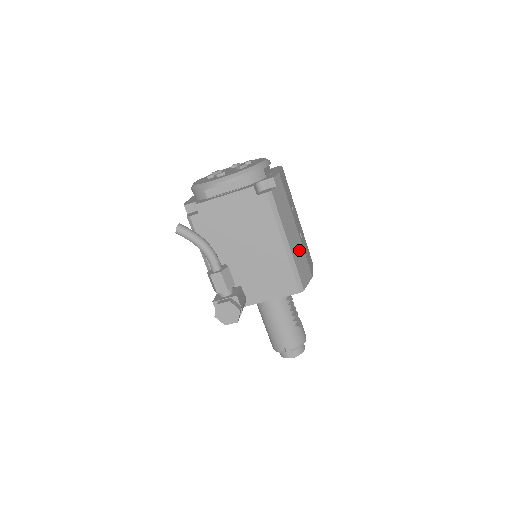
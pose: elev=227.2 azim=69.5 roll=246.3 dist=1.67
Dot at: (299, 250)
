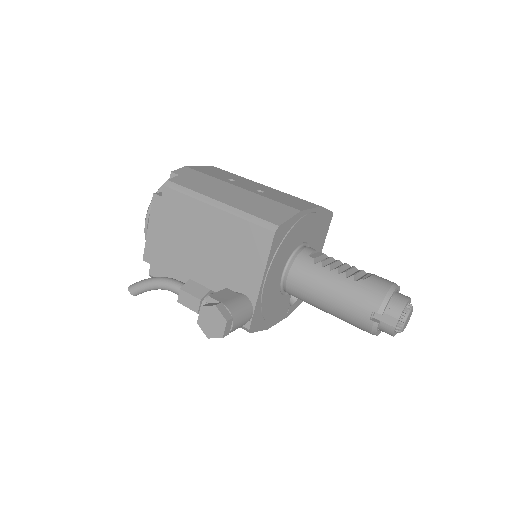
Dot at: (253, 200)
